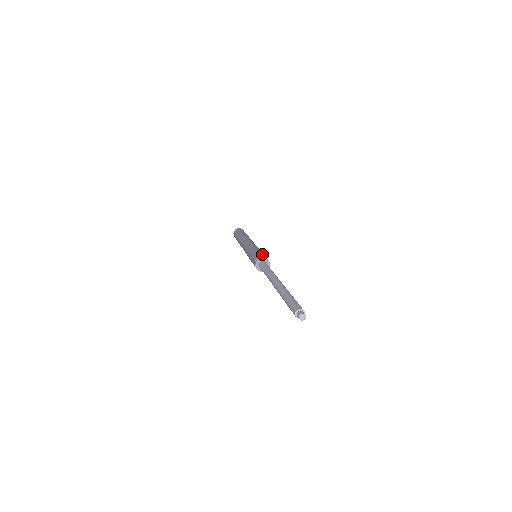
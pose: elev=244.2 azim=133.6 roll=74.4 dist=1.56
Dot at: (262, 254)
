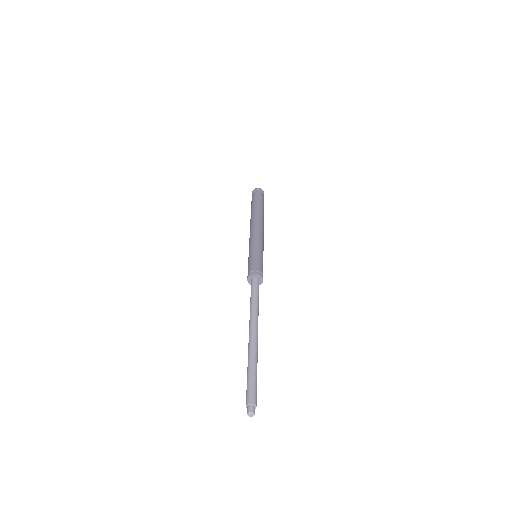
Dot at: (252, 264)
